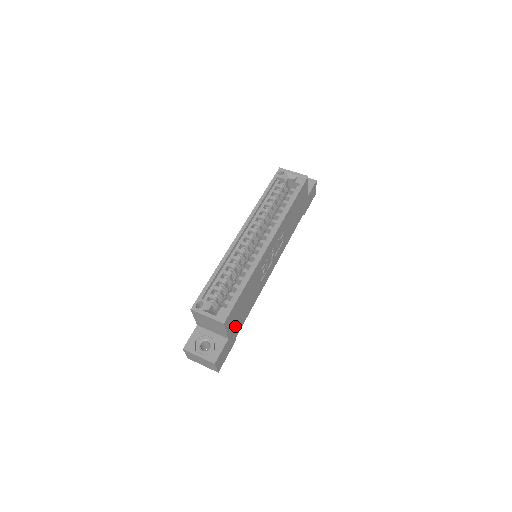
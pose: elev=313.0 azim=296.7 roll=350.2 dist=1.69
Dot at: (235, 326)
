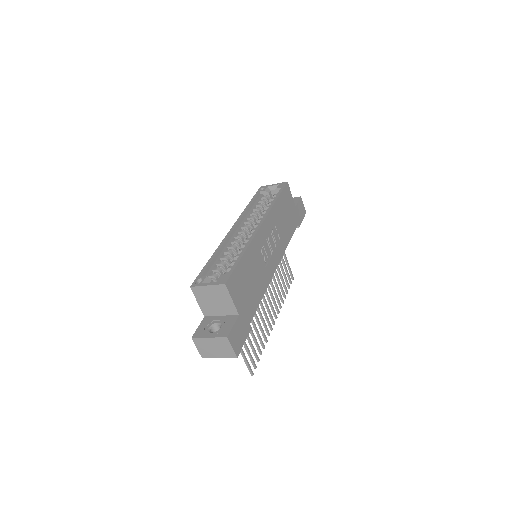
Dot at: (244, 304)
